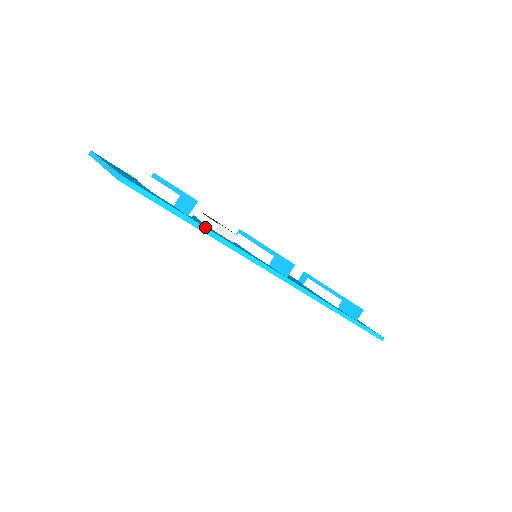
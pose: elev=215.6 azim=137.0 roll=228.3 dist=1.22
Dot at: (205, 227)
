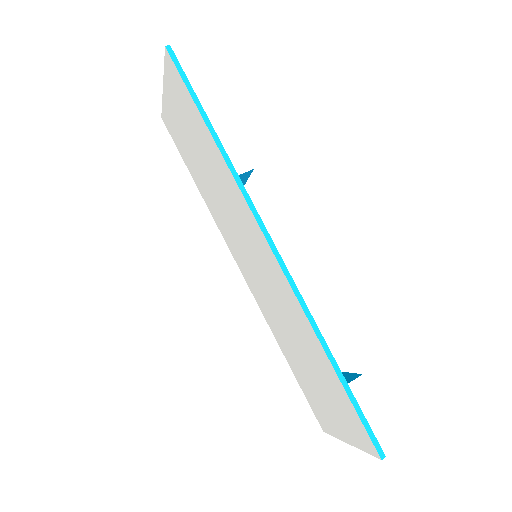
Dot at: occluded
